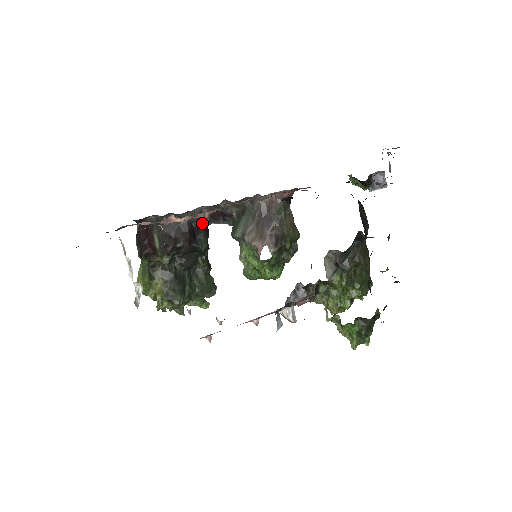
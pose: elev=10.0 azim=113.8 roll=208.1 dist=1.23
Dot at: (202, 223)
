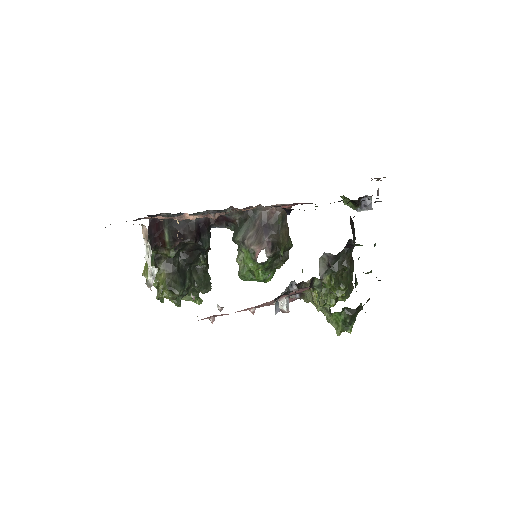
Dot at: (208, 225)
